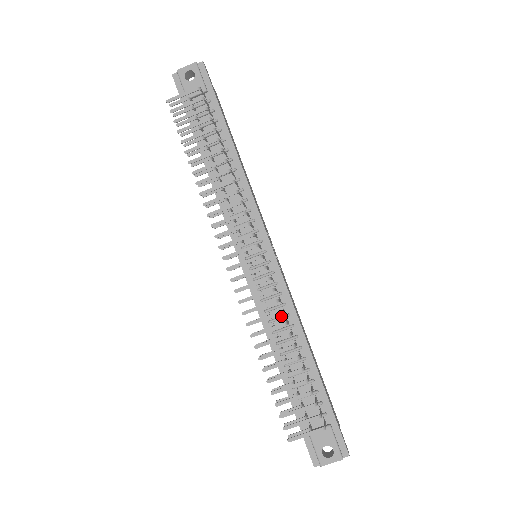
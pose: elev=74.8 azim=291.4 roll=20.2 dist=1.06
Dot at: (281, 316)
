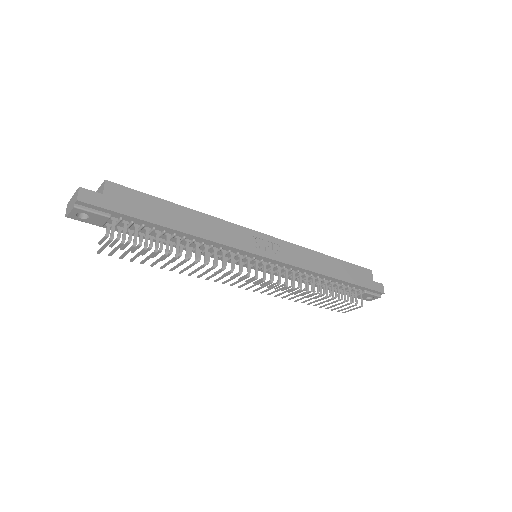
Dot at: (300, 276)
